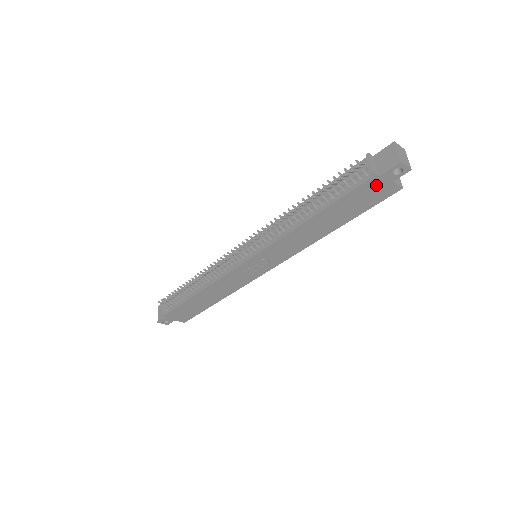
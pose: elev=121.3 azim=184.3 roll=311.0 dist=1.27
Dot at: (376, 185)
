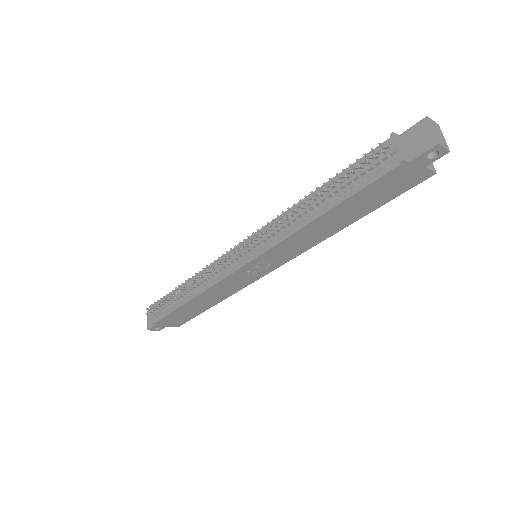
Dot at: (404, 172)
